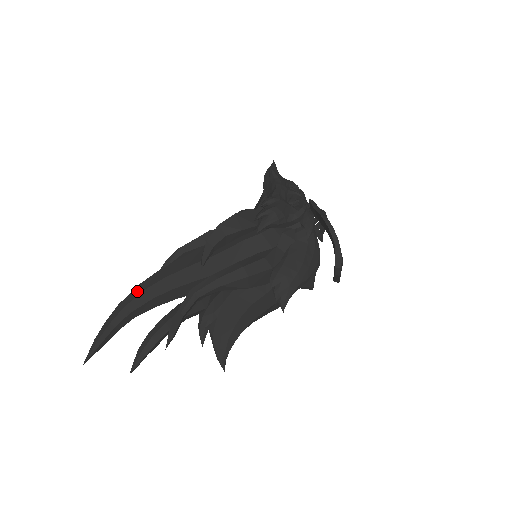
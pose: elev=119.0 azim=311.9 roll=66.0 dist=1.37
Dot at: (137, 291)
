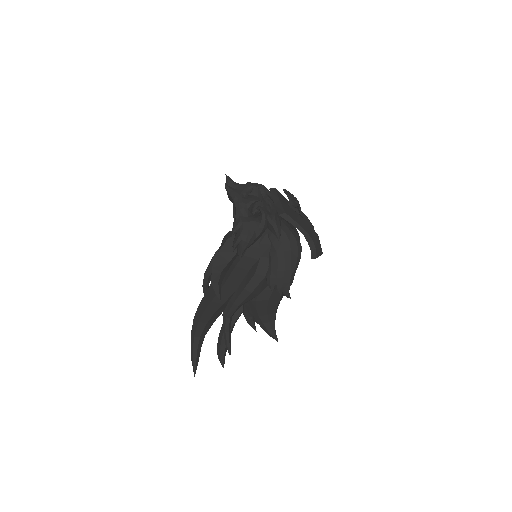
Dot at: (195, 324)
